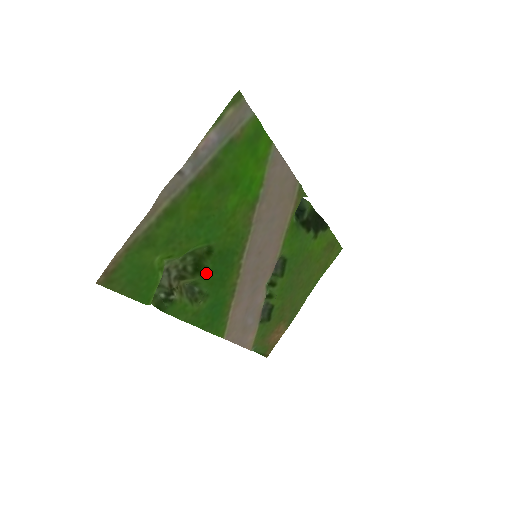
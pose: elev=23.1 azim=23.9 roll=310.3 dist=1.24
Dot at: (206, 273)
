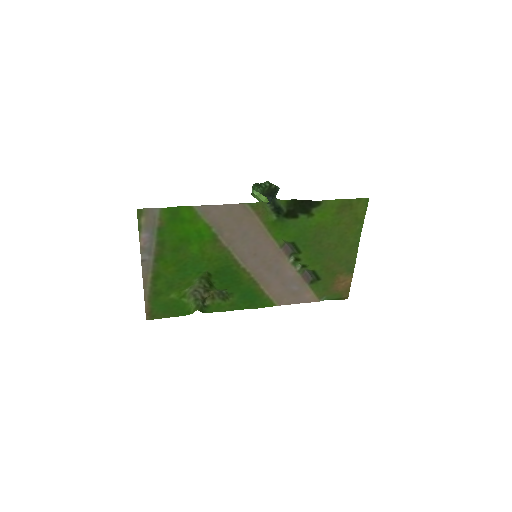
Dot at: (217, 285)
